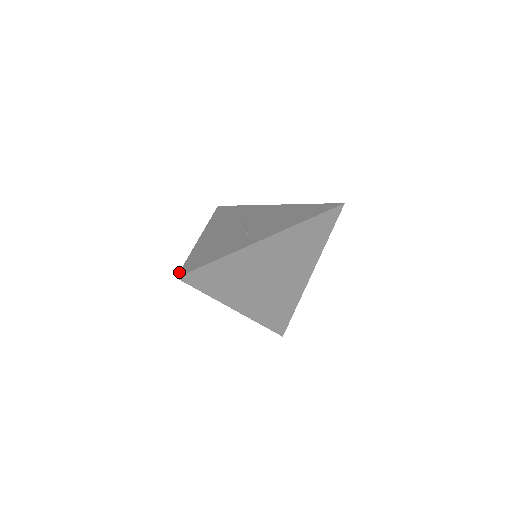
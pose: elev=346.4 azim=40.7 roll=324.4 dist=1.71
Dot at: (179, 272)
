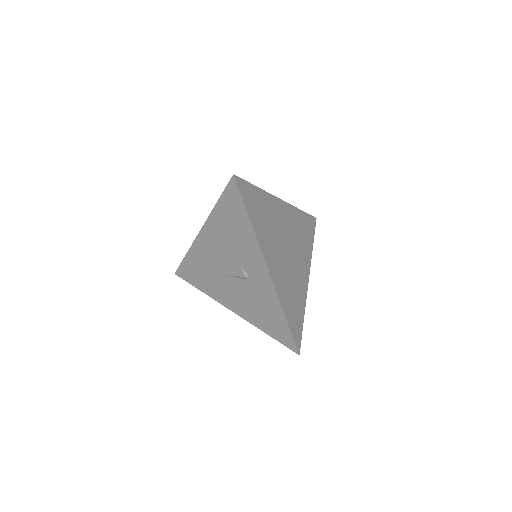
Dot at: (229, 181)
